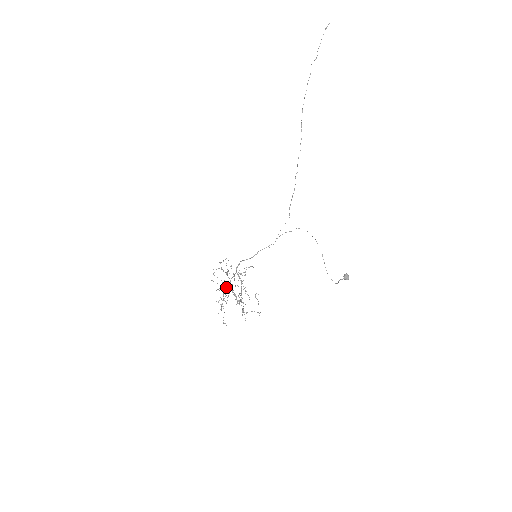
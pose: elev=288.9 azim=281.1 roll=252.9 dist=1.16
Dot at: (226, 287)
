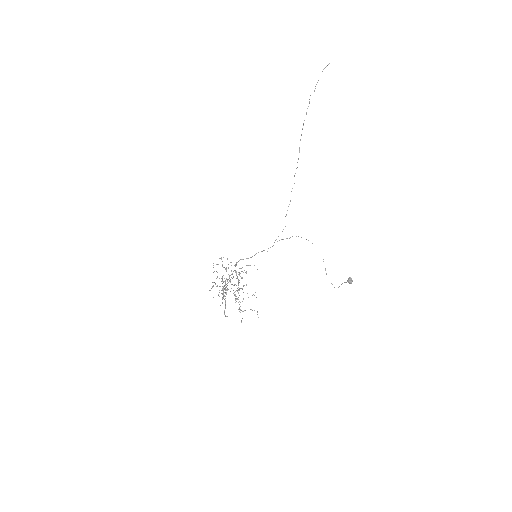
Dot at: occluded
